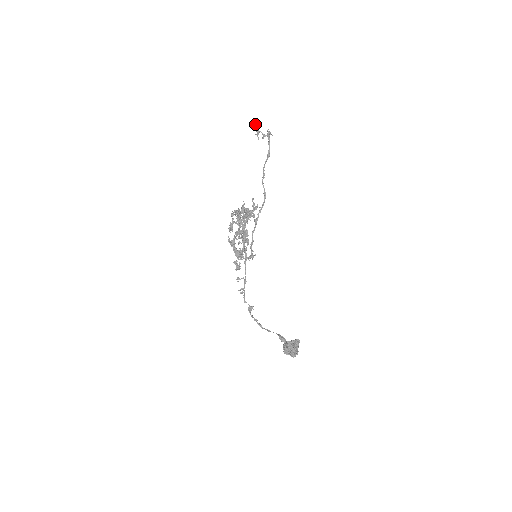
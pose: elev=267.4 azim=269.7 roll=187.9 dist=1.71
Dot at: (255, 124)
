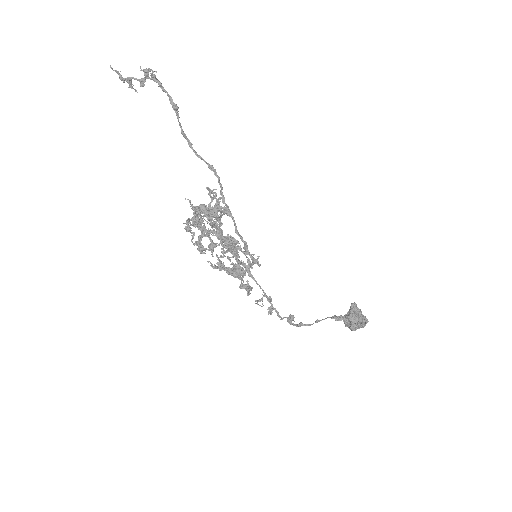
Dot at: occluded
